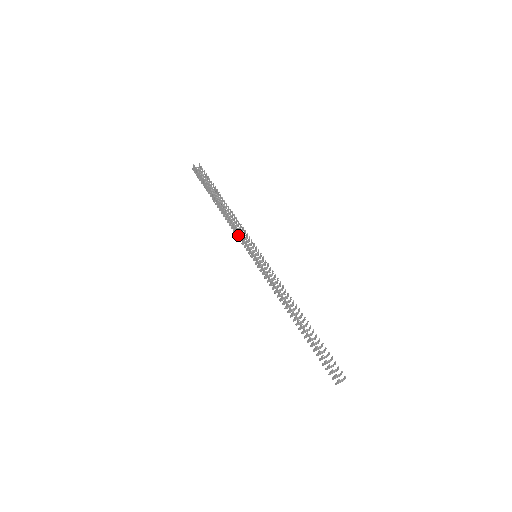
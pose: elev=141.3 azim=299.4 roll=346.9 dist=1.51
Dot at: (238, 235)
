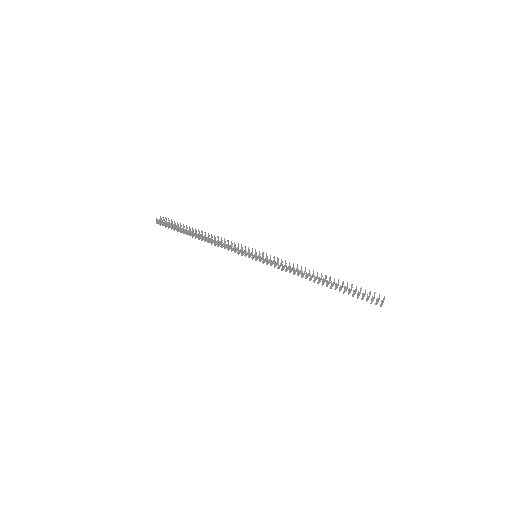
Dot at: (231, 249)
